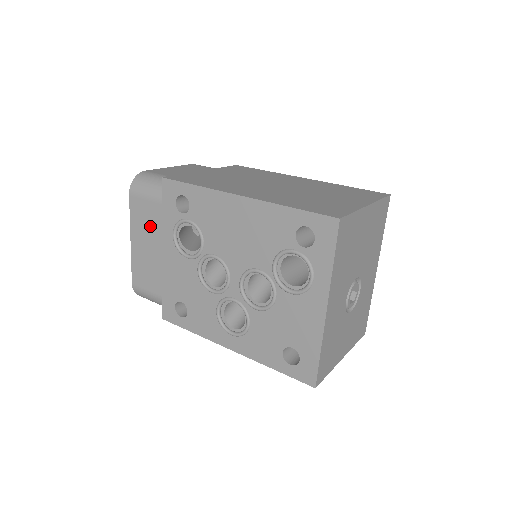
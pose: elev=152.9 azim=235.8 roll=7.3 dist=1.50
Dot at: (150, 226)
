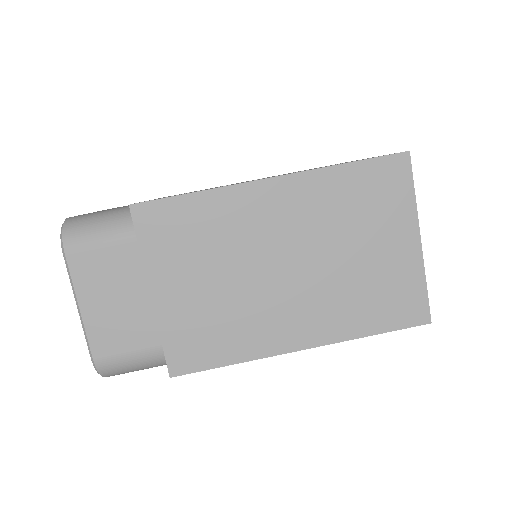
Dot at: occluded
